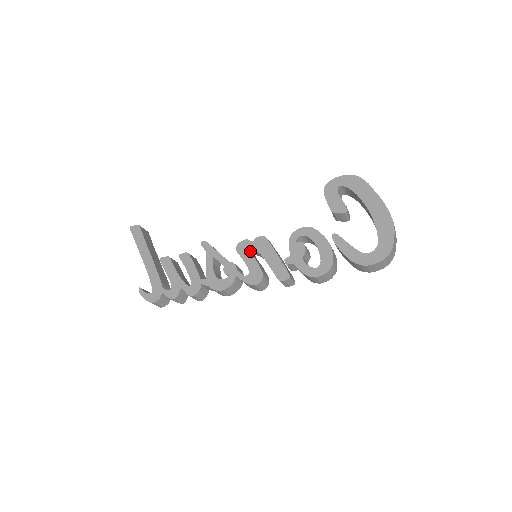
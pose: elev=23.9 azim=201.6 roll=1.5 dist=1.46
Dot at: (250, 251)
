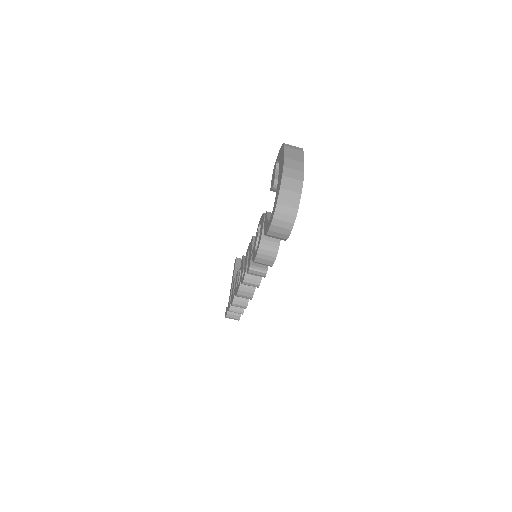
Dot at: occluded
